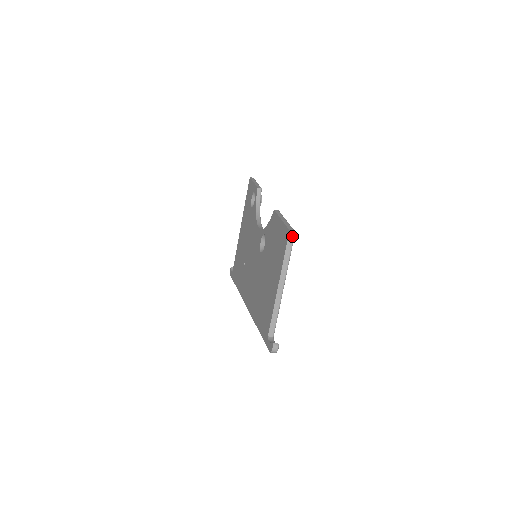
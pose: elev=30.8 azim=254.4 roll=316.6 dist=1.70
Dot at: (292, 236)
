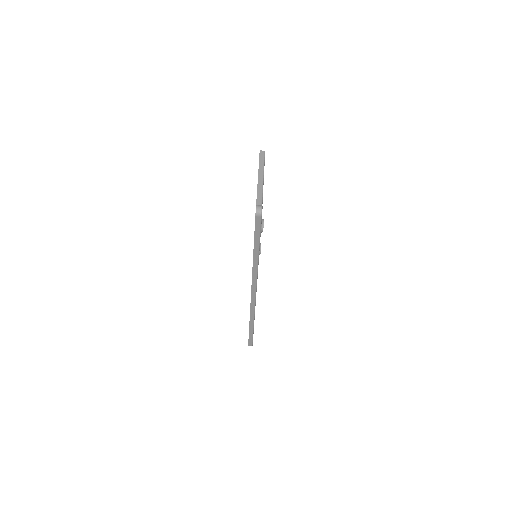
Dot at: (263, 153)
